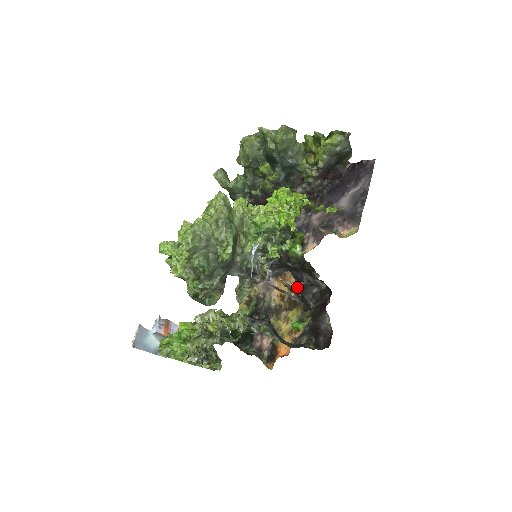
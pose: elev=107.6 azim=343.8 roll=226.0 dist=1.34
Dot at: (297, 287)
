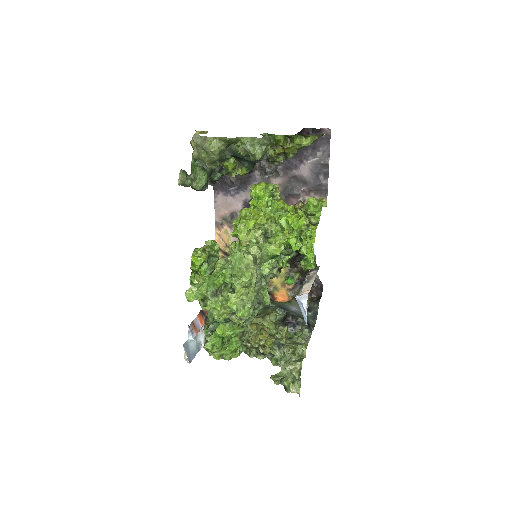
Dot at: occluded
